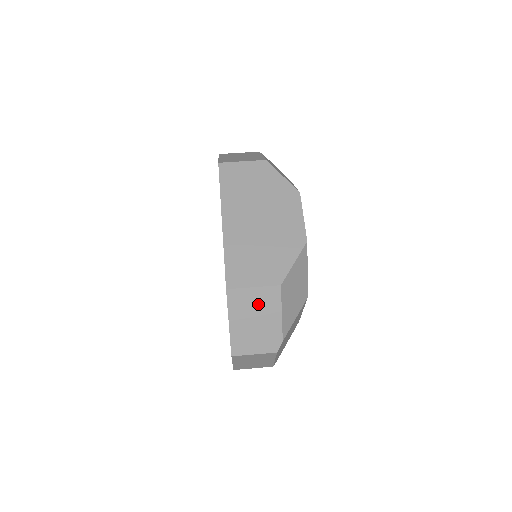
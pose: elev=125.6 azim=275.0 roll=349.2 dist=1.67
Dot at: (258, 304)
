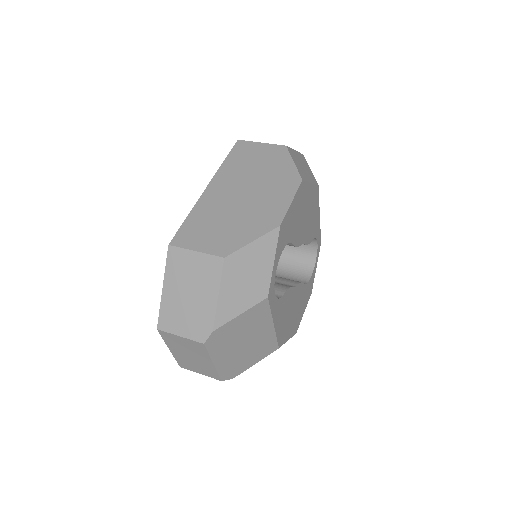
Dot at: (196, 274)
